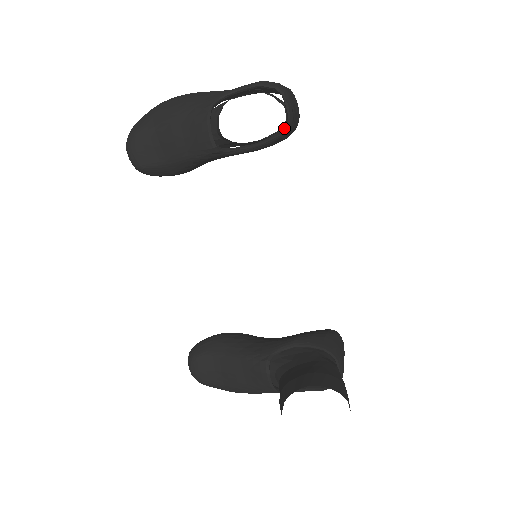
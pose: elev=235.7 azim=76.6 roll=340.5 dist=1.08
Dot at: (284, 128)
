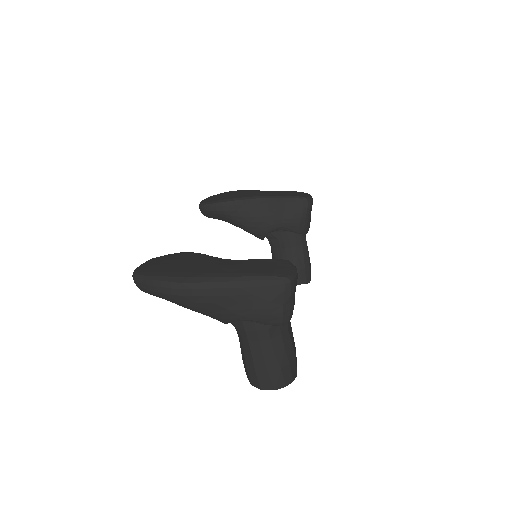
Dot at: occluded
